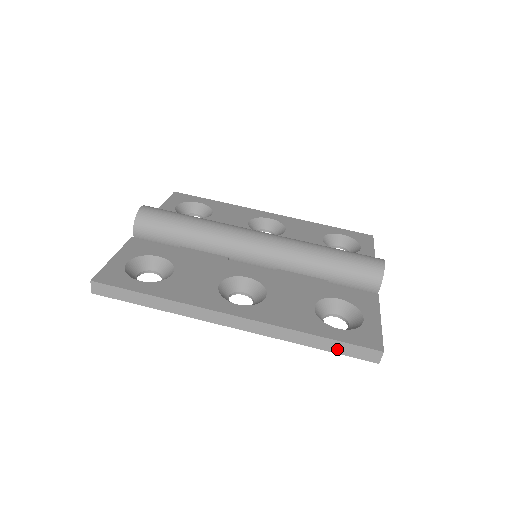
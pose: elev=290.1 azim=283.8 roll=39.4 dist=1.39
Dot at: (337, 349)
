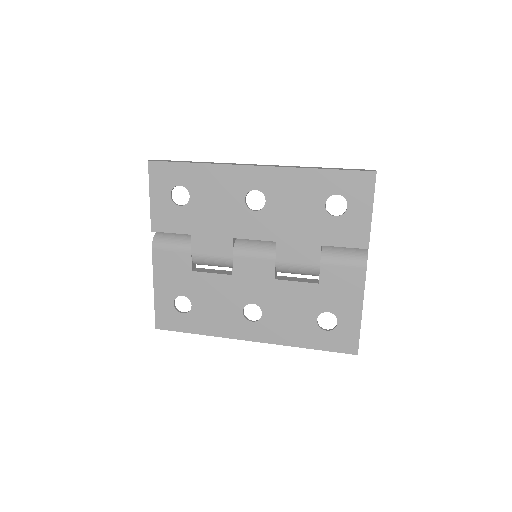
Dot at: (341, 169)
